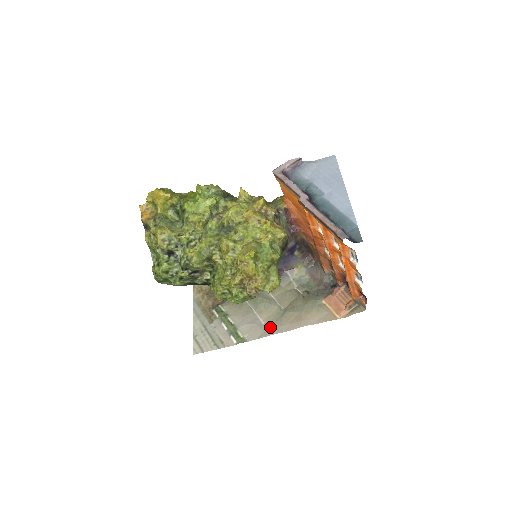
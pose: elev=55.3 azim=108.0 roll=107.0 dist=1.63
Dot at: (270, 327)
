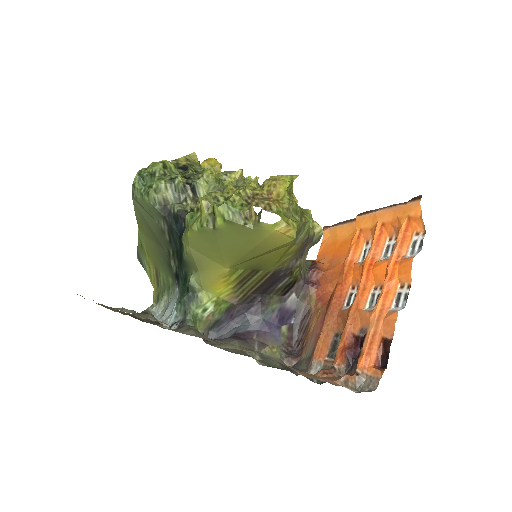
Dot at: occluded
